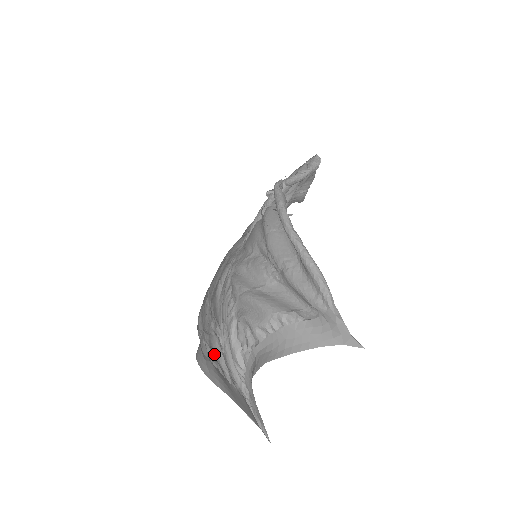
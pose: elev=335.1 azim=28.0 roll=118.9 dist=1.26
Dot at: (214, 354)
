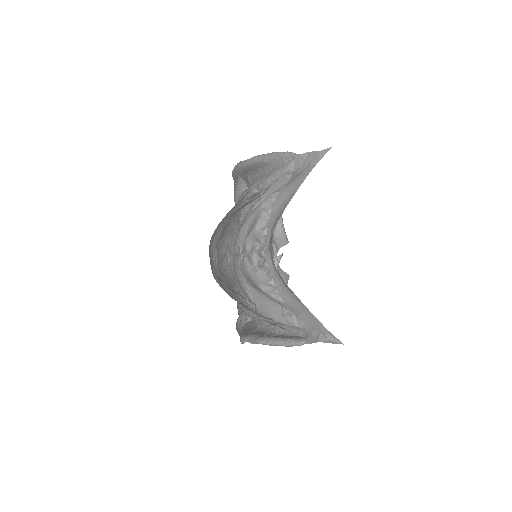
Dot at: (246, 308)
